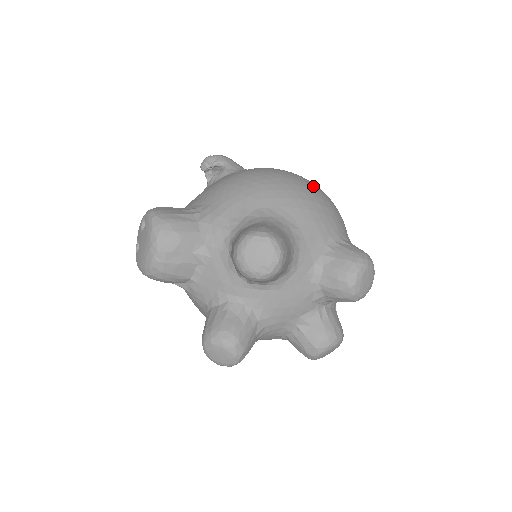
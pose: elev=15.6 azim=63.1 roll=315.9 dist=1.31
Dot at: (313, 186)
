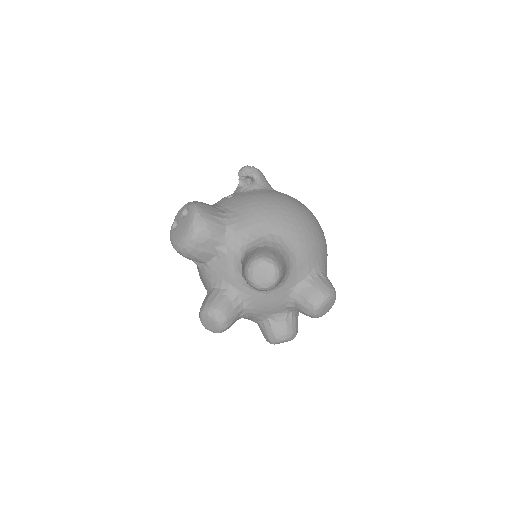
Dot at: (316, 224)
